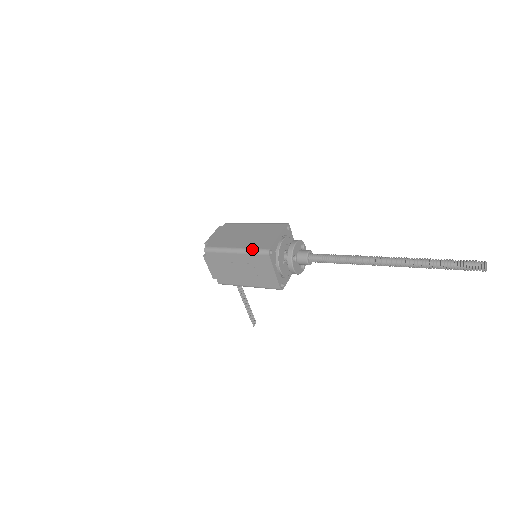
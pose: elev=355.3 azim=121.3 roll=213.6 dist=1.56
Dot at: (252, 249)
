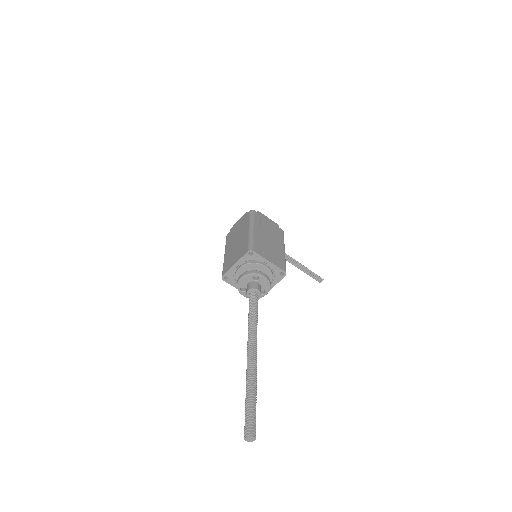
Dot at: (223, 265)
